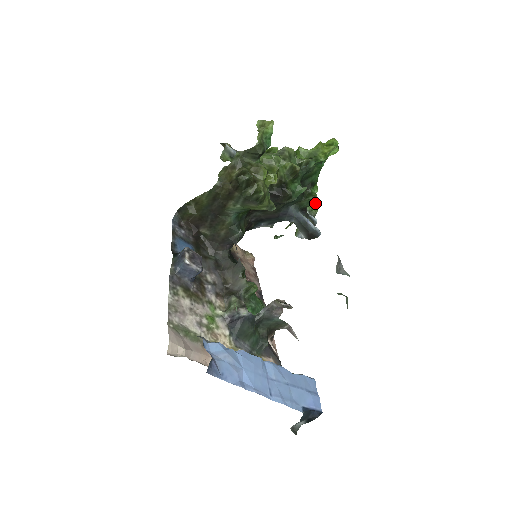
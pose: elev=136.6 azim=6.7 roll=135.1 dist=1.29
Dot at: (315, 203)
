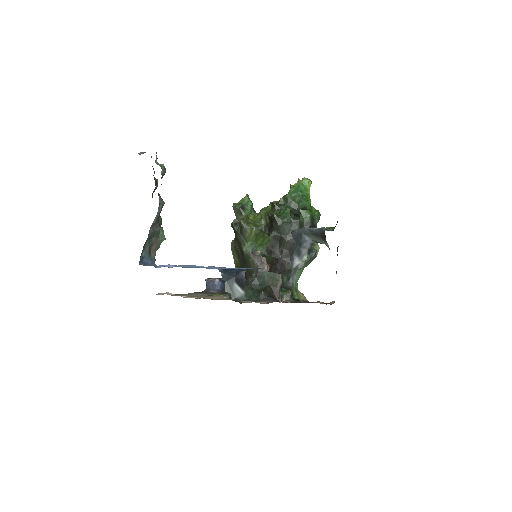
Dot at: occluded
